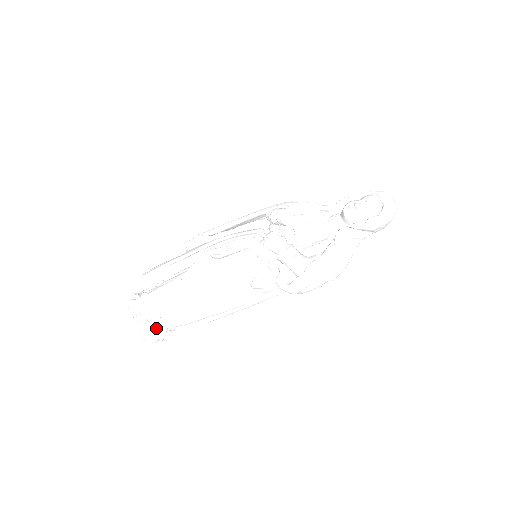
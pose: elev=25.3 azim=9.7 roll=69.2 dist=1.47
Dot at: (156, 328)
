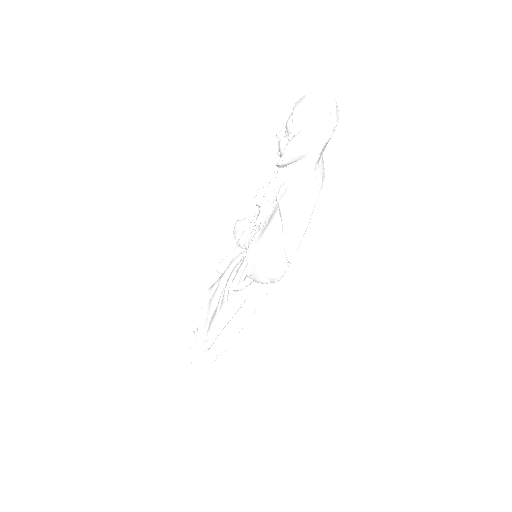
Dot at: (192, 358)
